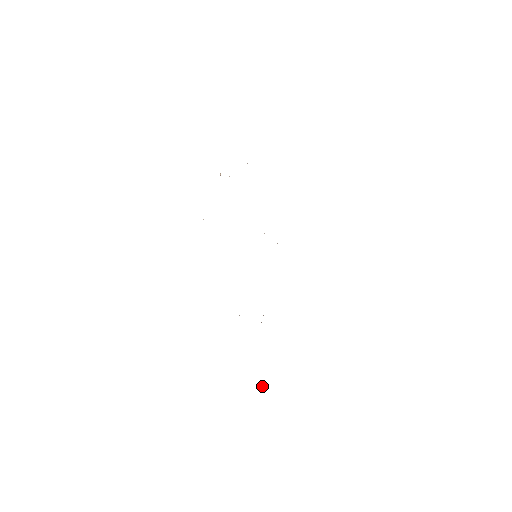
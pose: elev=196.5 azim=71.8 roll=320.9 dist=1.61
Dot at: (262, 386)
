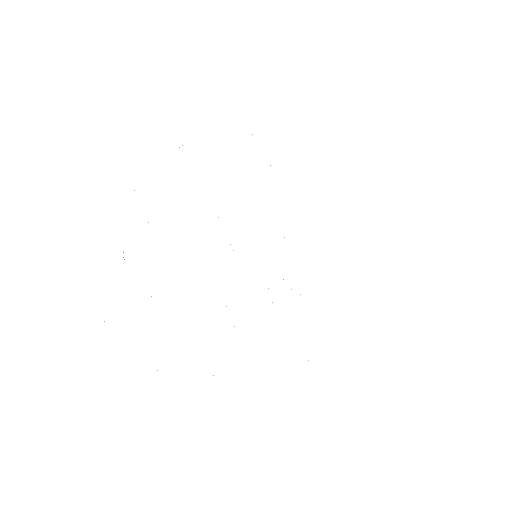
Dot at: occluded
